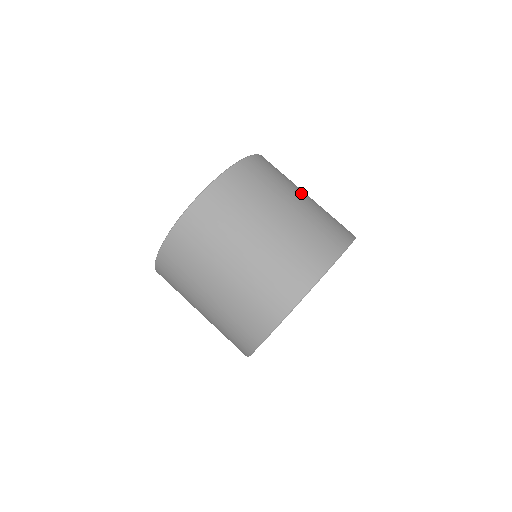
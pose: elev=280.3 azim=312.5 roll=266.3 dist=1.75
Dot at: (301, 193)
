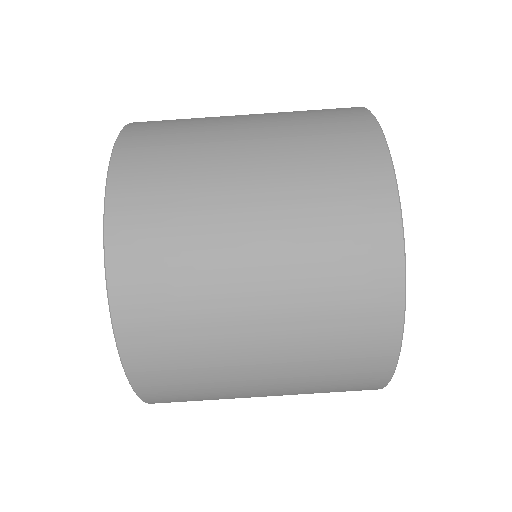
Dot at: occluded
